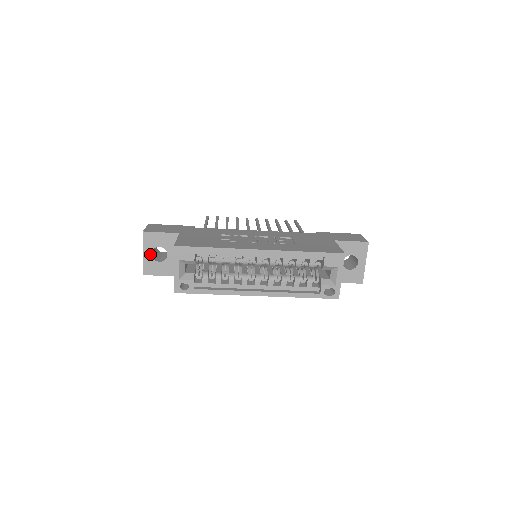
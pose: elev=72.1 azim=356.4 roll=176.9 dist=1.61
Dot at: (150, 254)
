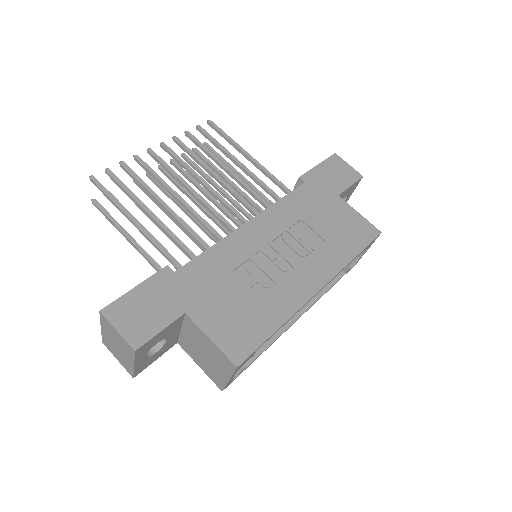
Dot at: (143, 358)
